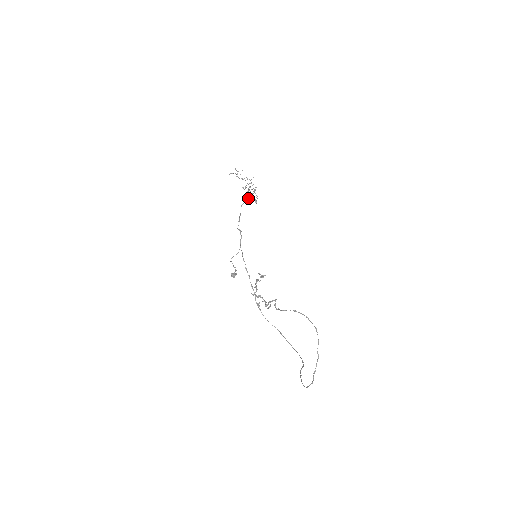
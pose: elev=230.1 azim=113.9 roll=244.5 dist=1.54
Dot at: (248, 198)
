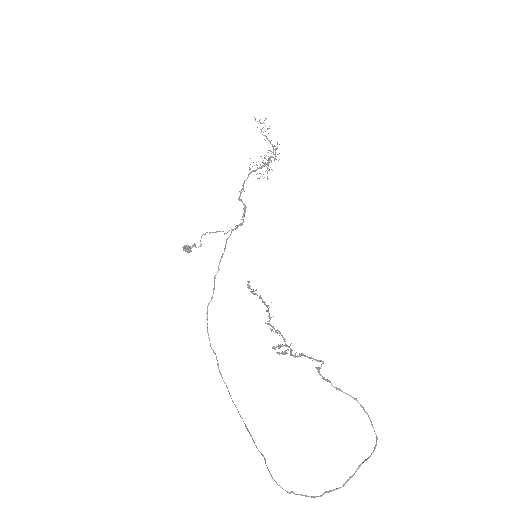
Dot at: occluded
